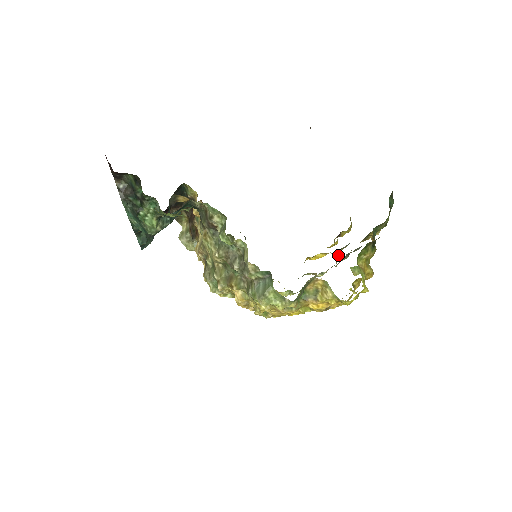
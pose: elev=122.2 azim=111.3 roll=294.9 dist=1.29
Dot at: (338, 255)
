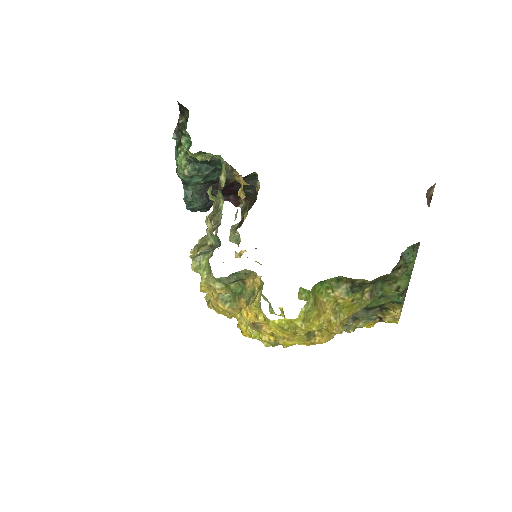
Dot at: (355, 326)
